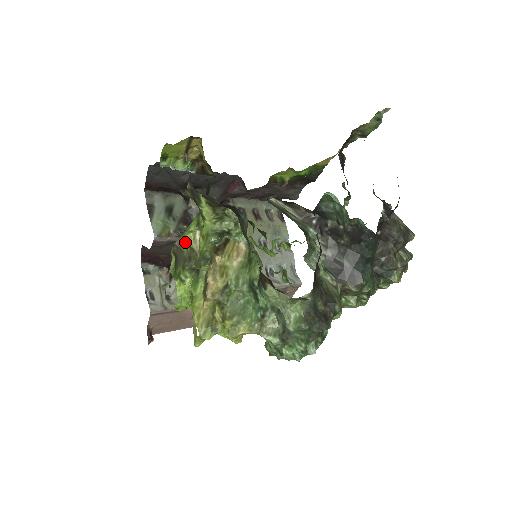
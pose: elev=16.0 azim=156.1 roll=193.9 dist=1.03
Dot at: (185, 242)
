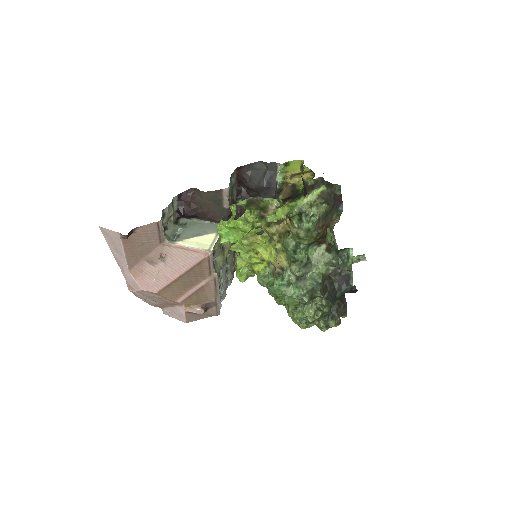
Dot at: (264, 201)
